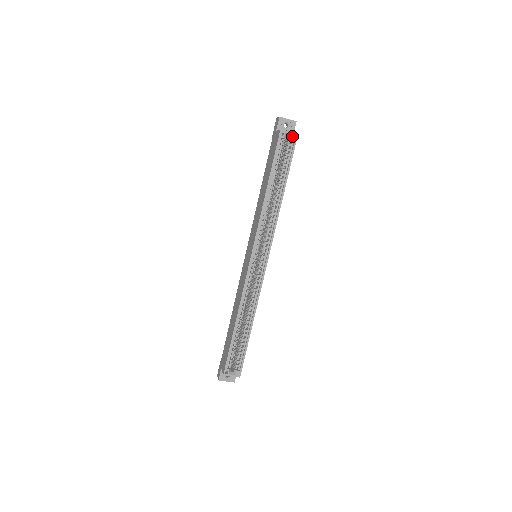
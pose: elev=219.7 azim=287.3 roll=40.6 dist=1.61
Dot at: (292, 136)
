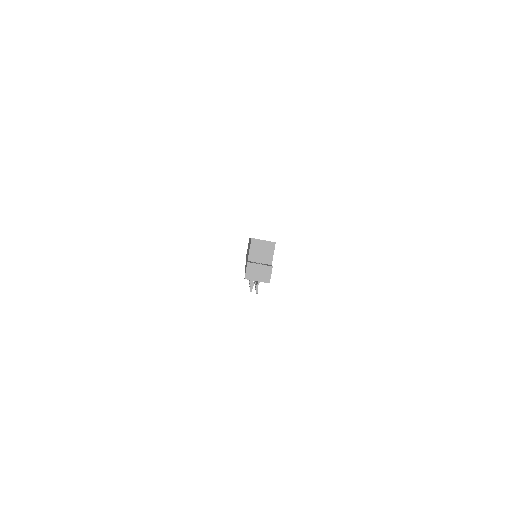
Dot at: occluded
